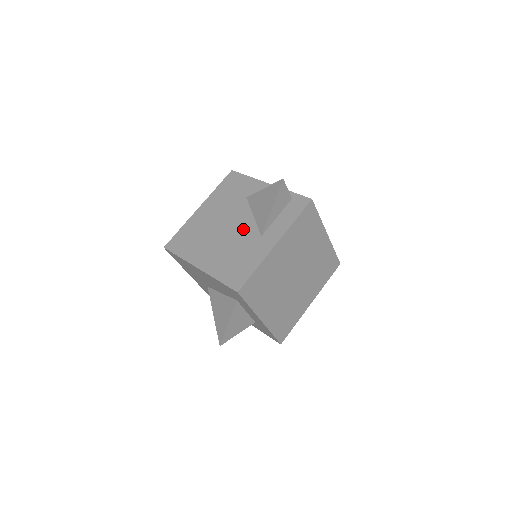
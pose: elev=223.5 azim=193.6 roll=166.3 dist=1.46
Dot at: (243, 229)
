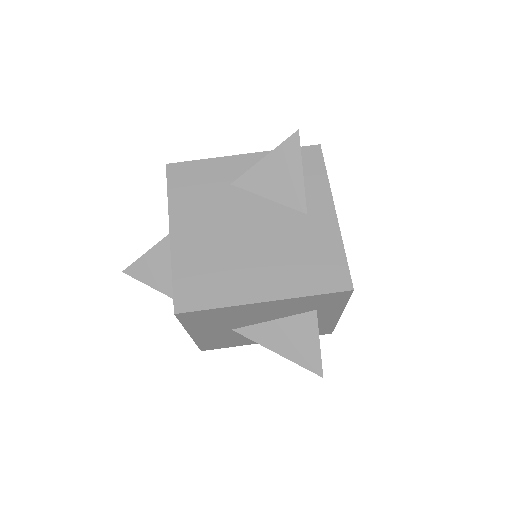
Dot at: (273, 220)
